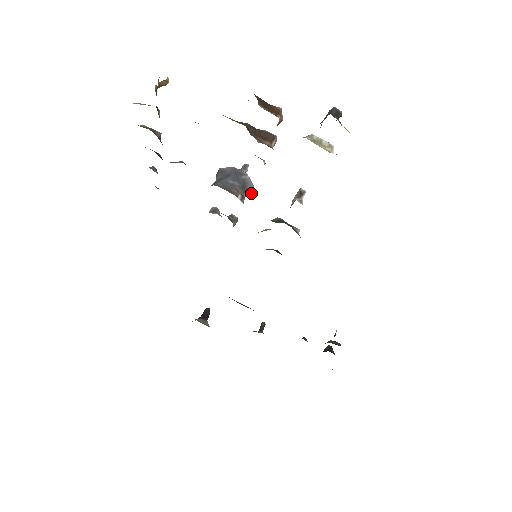
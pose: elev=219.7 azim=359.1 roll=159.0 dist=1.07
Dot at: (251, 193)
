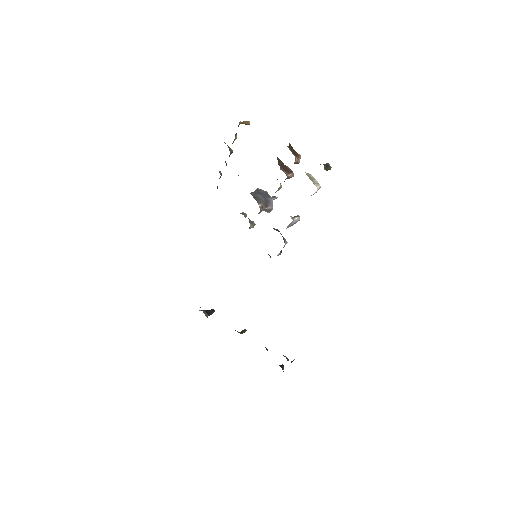
Dot at: (269, 210)
